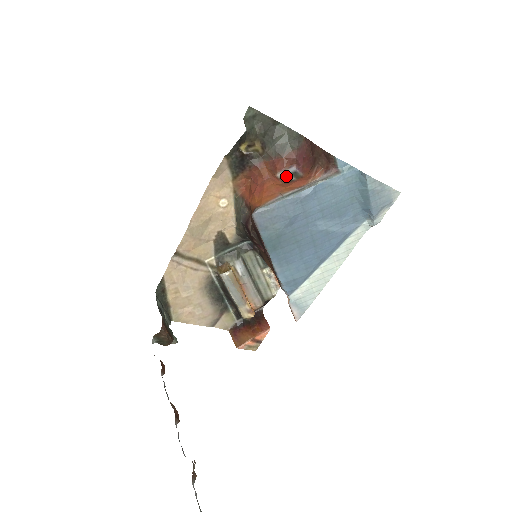
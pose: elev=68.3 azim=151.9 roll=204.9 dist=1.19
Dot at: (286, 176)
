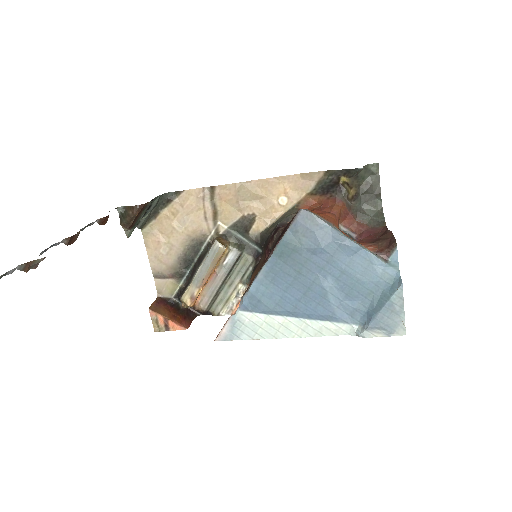
Dot at: (344, 232)
